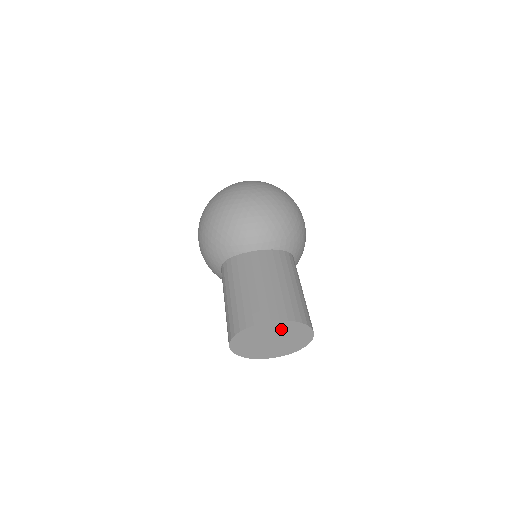
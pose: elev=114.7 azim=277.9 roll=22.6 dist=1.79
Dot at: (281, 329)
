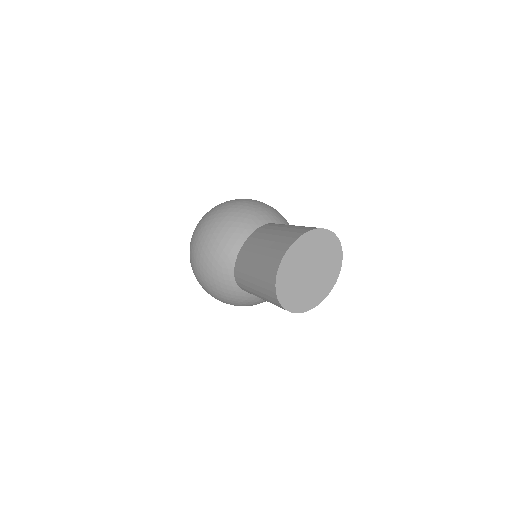
Dot at: (303, 252)
